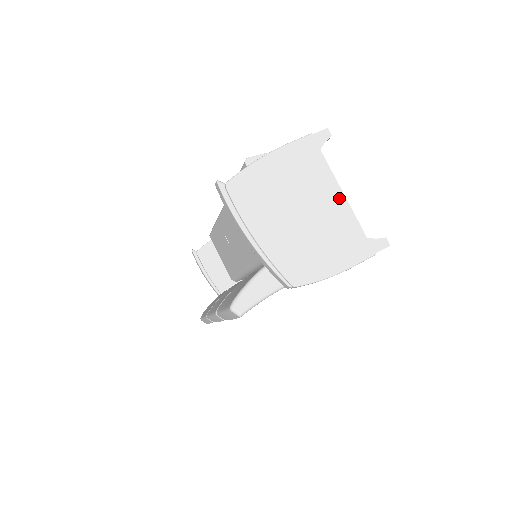
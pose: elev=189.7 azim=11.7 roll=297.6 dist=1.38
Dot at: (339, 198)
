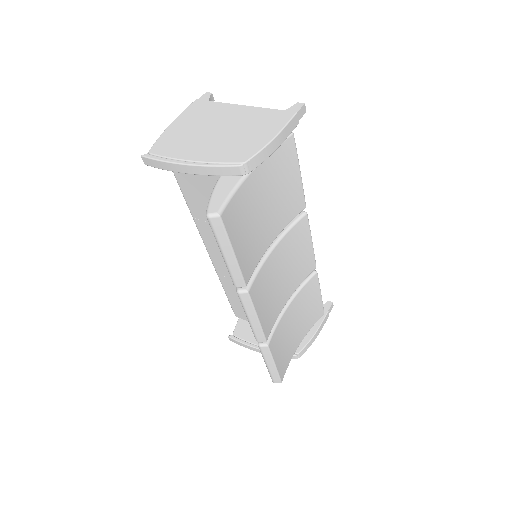
Dot at: (241, 109)
